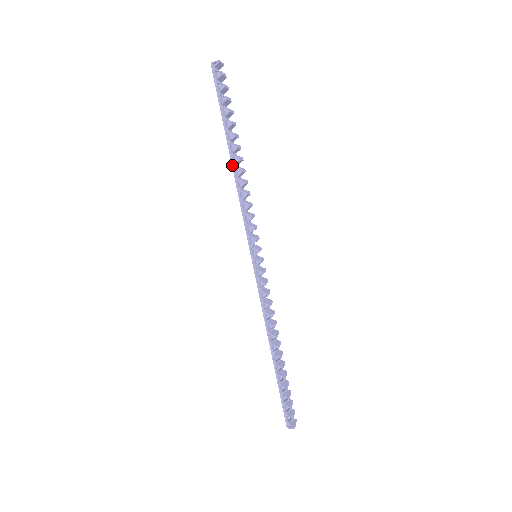
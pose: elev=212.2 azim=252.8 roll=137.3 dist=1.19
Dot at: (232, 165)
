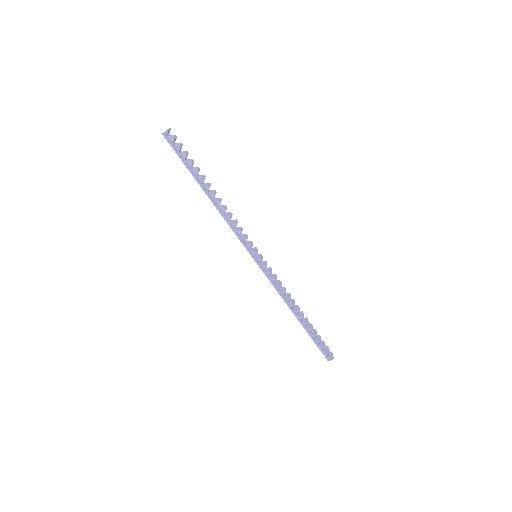
Dot at: (211, 200)
